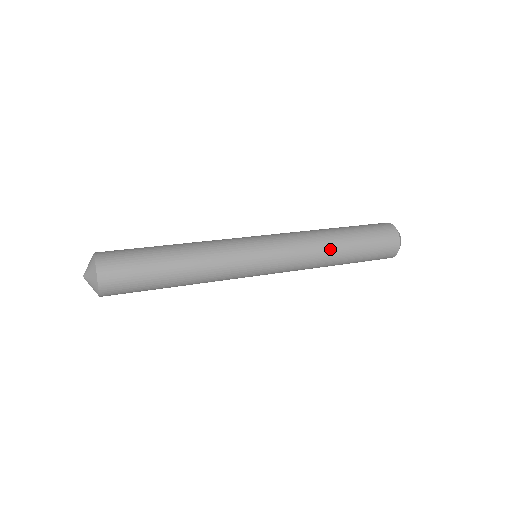
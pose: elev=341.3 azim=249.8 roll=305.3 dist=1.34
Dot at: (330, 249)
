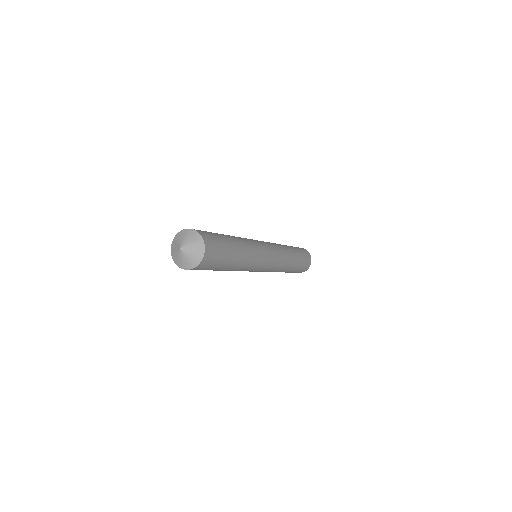
Dot at: (289, 266)
